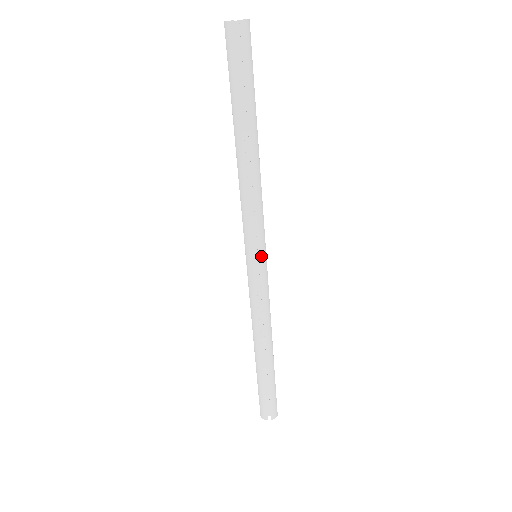
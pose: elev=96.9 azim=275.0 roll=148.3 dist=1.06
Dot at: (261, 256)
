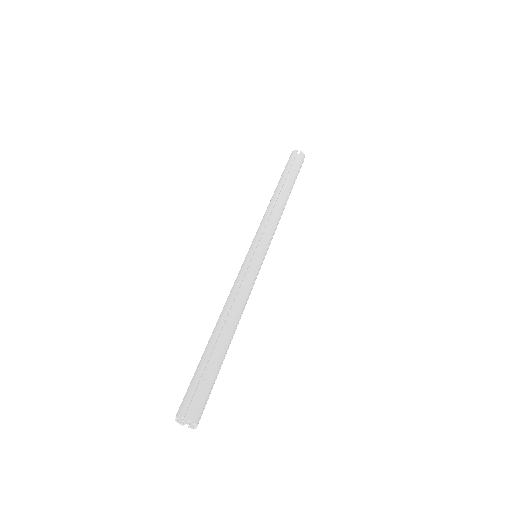
Dot at: (262, 250)
